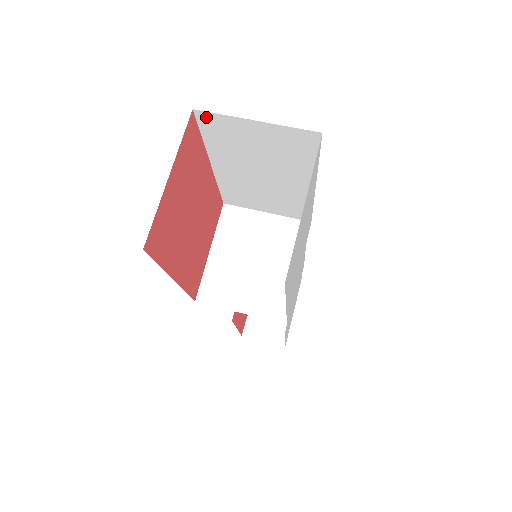
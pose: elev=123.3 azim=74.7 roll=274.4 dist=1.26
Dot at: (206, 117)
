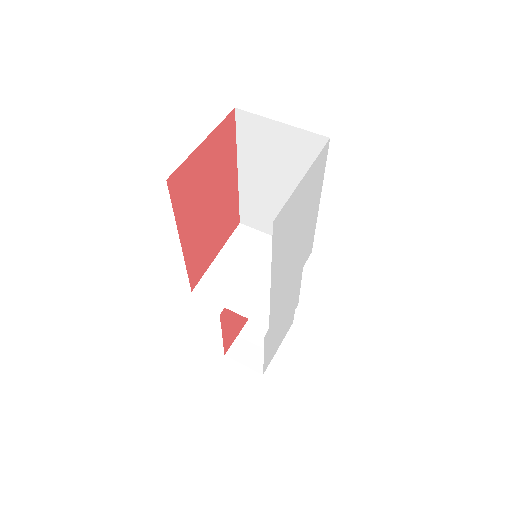
Dot at: (243, 117)
